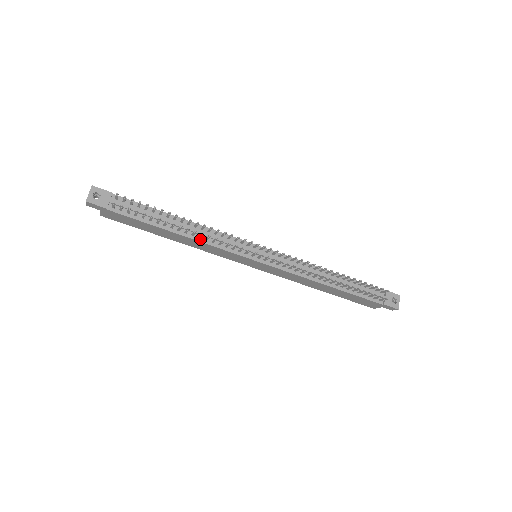
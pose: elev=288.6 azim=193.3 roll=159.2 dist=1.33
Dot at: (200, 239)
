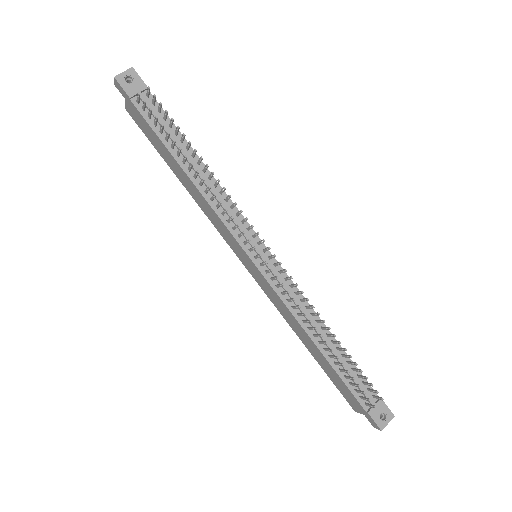
Dot at: (205, 194)
